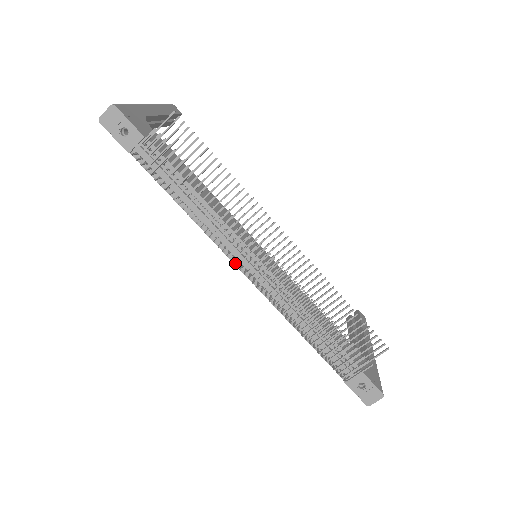
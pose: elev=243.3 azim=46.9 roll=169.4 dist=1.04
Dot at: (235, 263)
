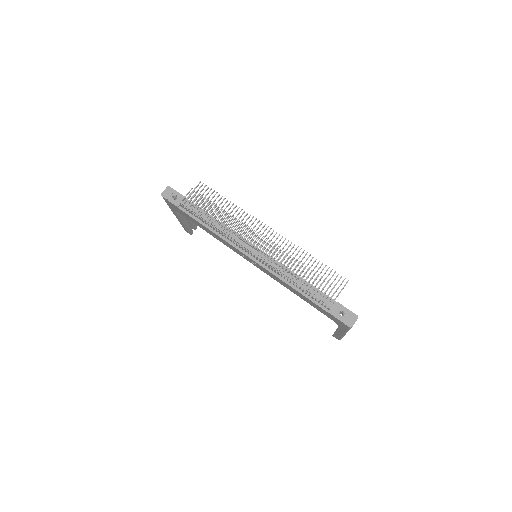
Dot at: (244, 253)
